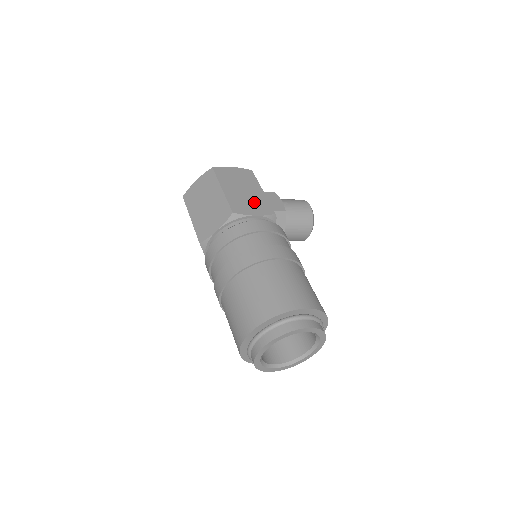
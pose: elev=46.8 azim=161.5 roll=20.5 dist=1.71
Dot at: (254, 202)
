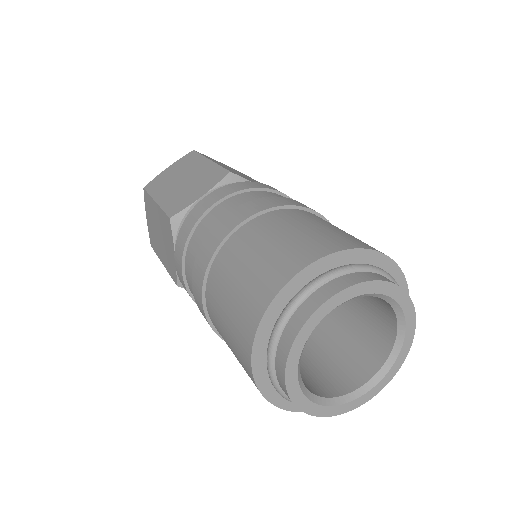
Dot at: occluded
